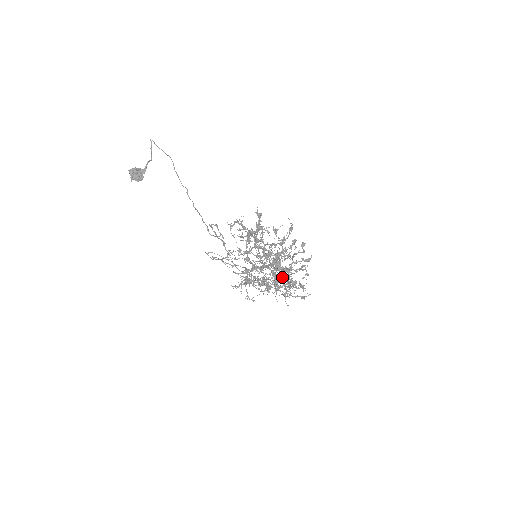
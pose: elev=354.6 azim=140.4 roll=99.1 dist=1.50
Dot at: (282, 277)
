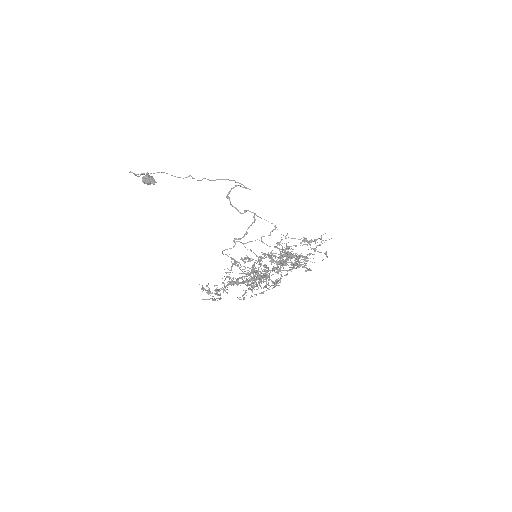
Dot at: occluded
